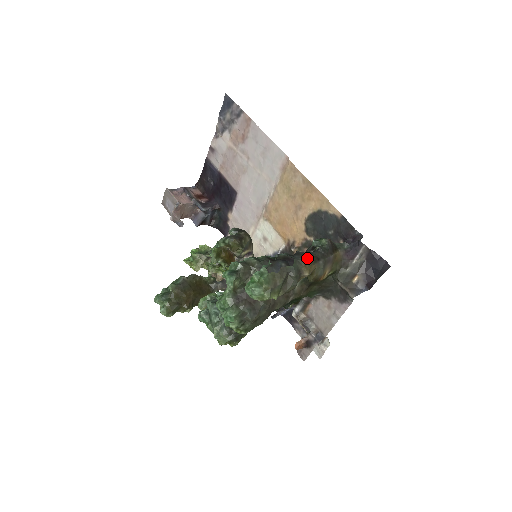
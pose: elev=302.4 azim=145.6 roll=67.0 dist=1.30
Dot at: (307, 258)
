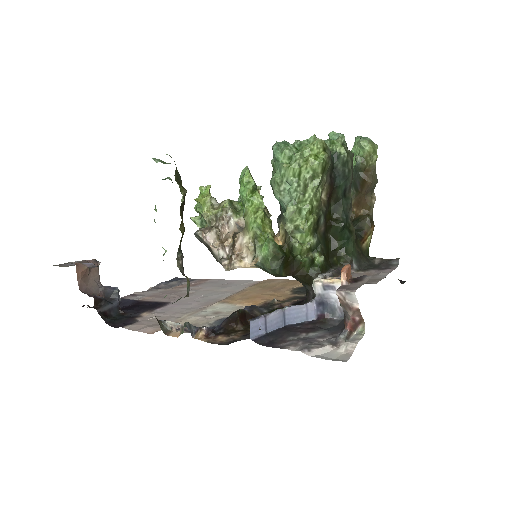
Dot at: occluded
